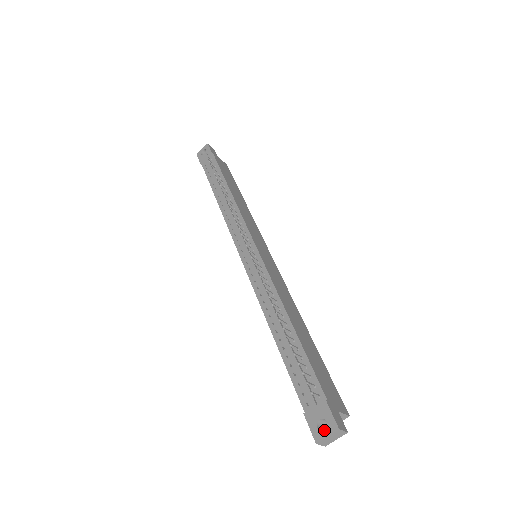
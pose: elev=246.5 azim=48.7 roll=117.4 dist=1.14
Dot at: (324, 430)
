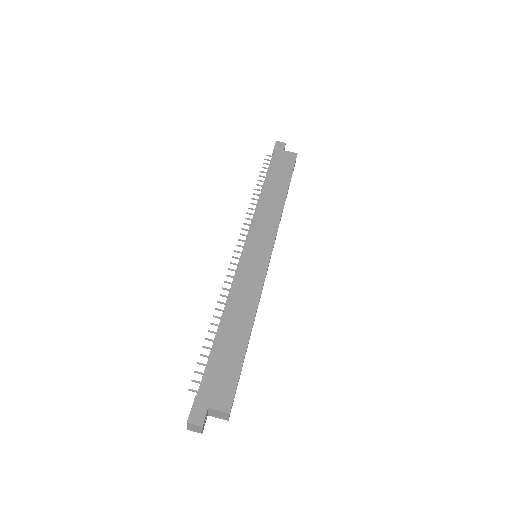
Dot at: occluded
